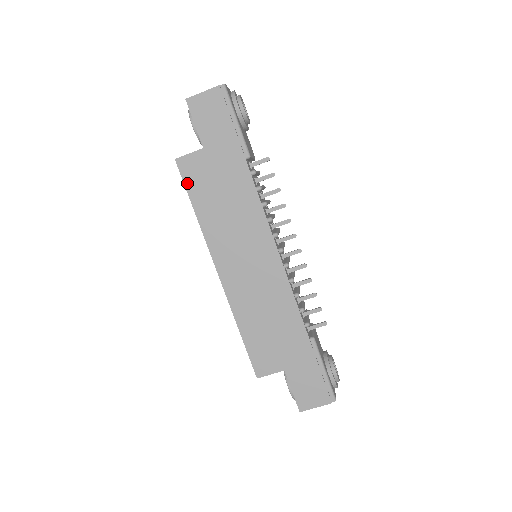
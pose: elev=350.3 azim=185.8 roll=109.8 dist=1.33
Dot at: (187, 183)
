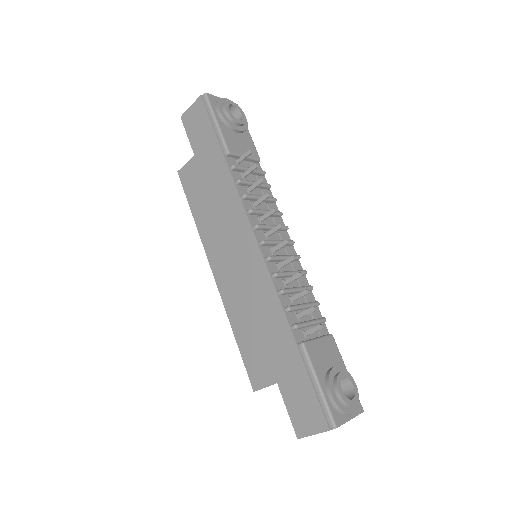
Dot at: (186, 191)
